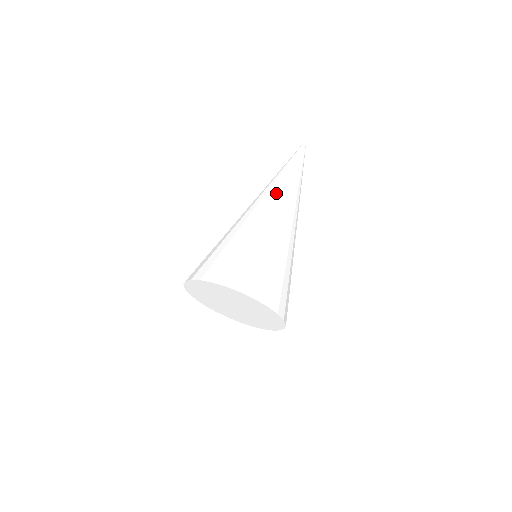
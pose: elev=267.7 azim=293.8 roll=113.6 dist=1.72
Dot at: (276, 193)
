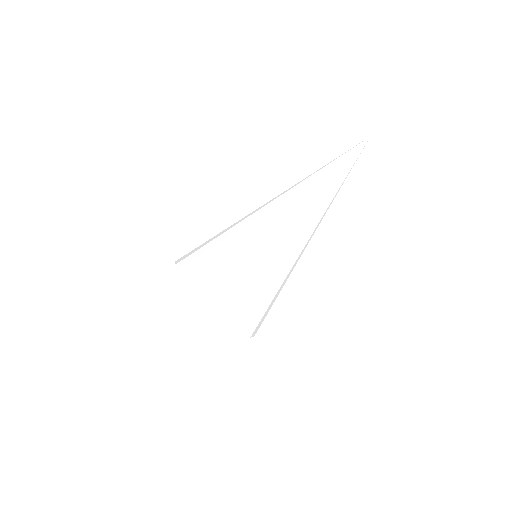
Dot at: (299, 204)
